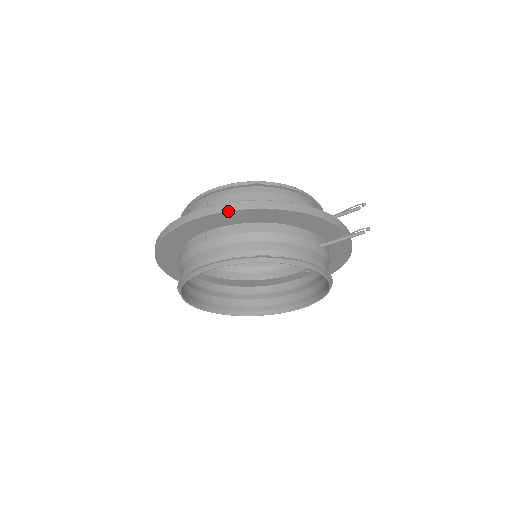
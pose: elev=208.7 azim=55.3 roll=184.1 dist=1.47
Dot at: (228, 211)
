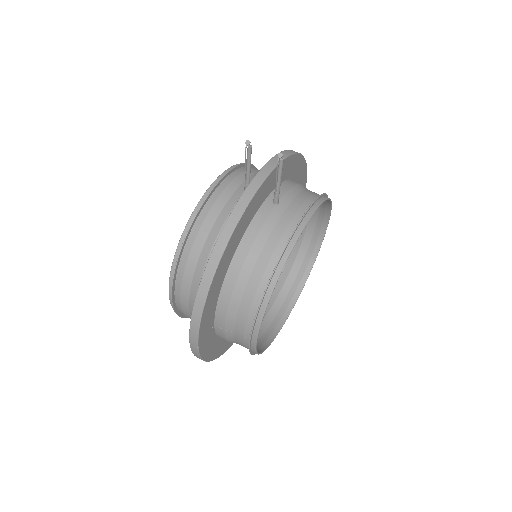
Dot at: (202, 315)
